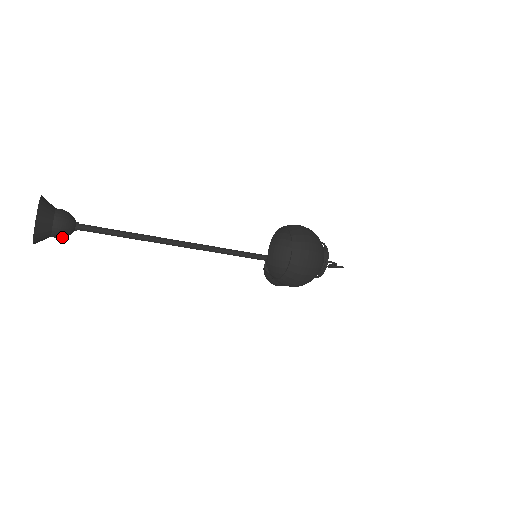
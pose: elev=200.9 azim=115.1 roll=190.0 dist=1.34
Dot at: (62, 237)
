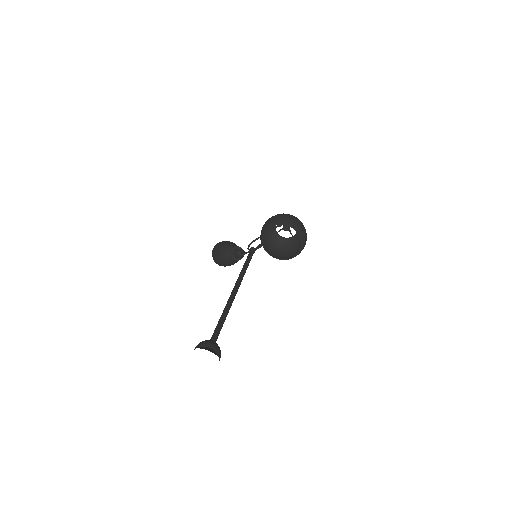
Dot at: occluded
